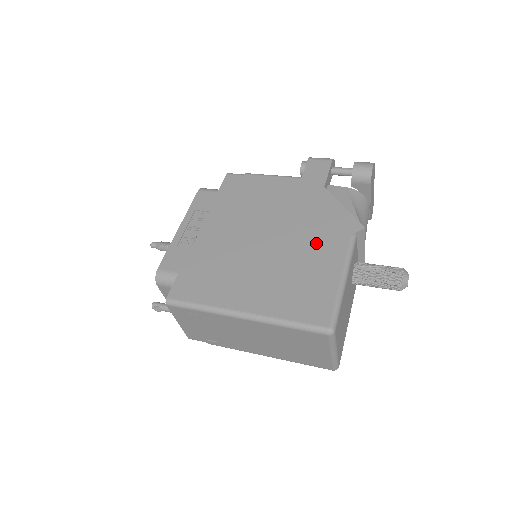
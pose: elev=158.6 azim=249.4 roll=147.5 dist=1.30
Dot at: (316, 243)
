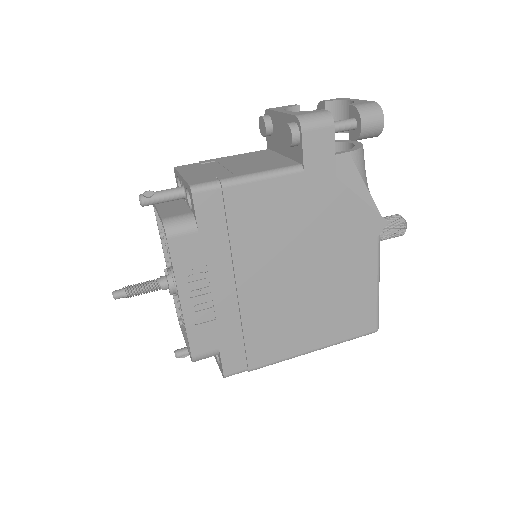
Dot at: (347, 259)
